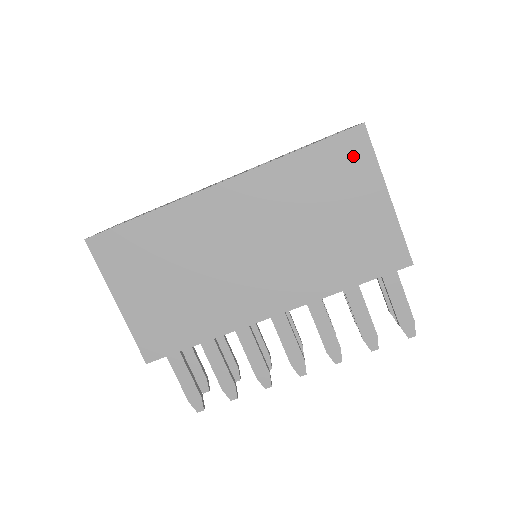
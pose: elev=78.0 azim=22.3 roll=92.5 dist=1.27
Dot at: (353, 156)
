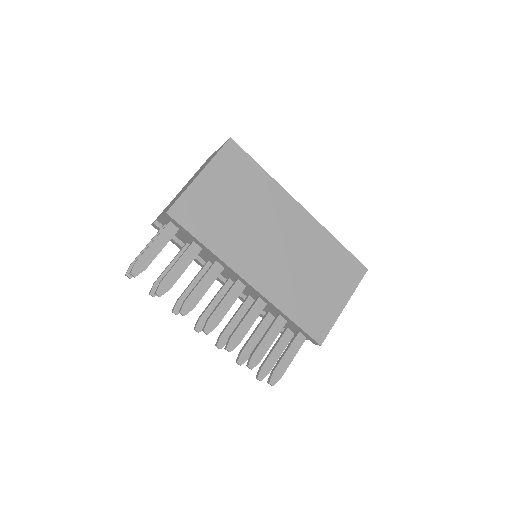
Dot at: (352, 274)
